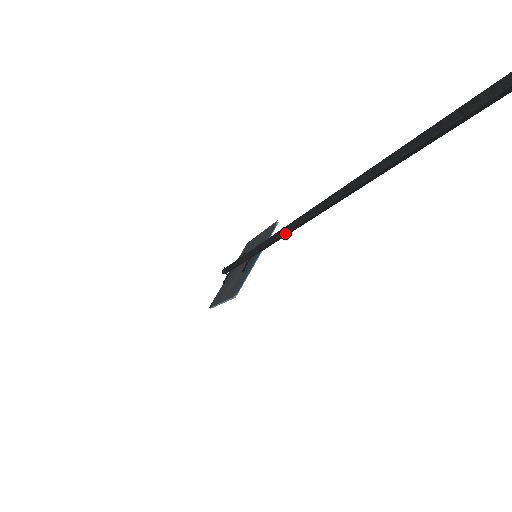
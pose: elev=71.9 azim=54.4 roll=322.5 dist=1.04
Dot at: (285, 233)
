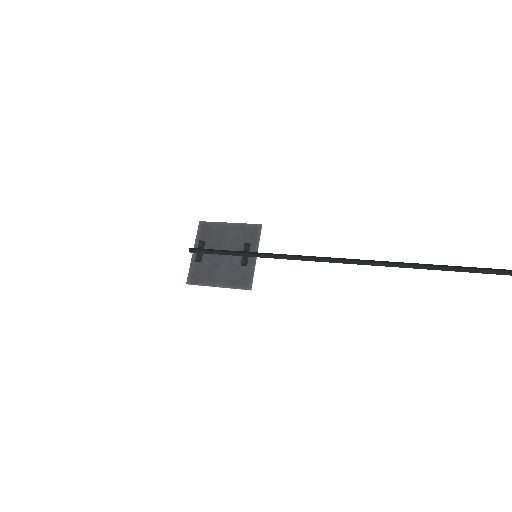
Dot at: (316, 261)
